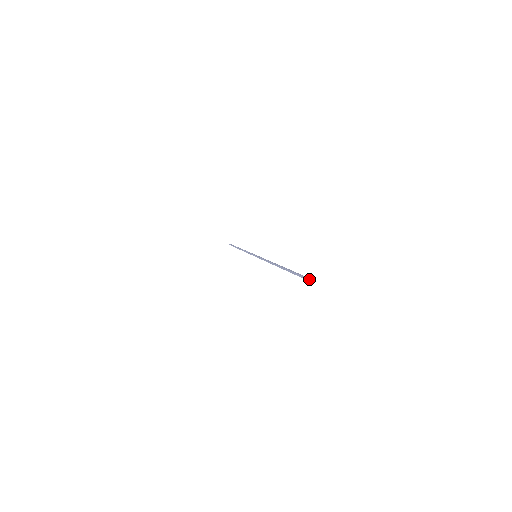
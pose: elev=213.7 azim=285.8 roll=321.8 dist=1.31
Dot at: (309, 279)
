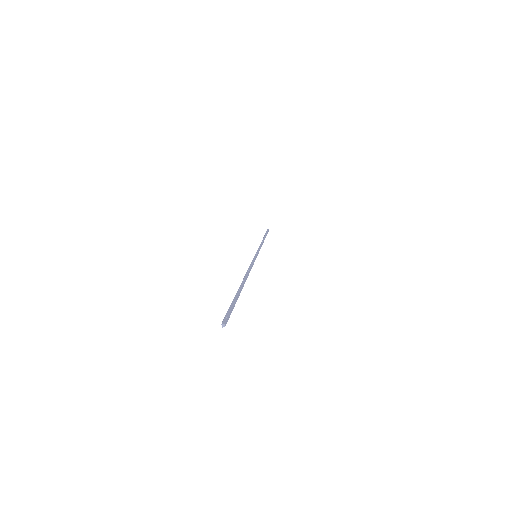
Dot at: (223, 320)
